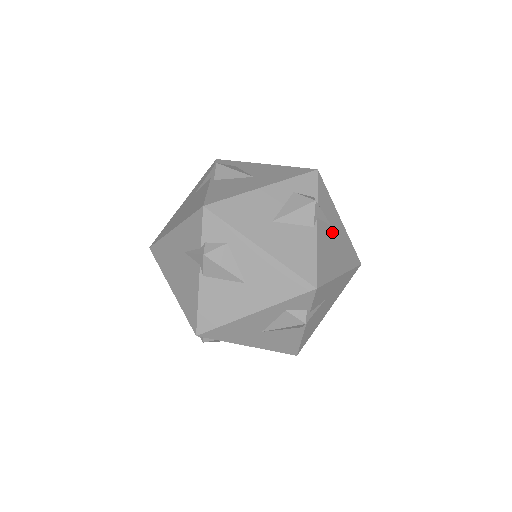
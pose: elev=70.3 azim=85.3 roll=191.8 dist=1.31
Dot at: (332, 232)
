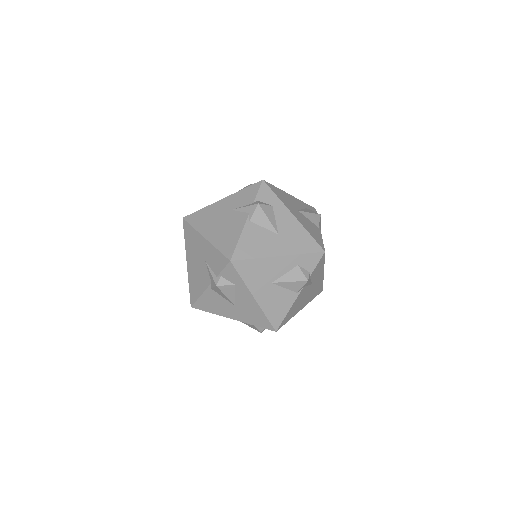
Dot at: occluded
